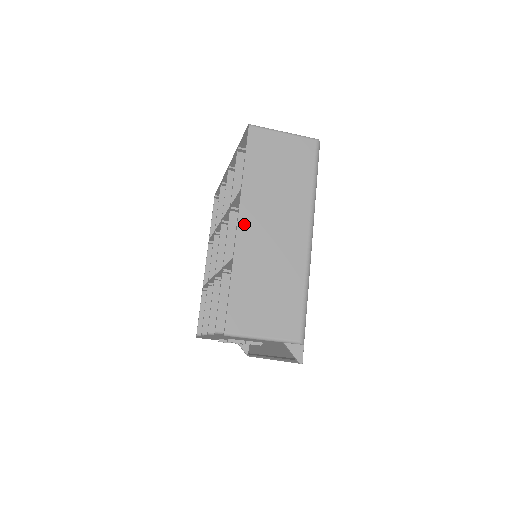
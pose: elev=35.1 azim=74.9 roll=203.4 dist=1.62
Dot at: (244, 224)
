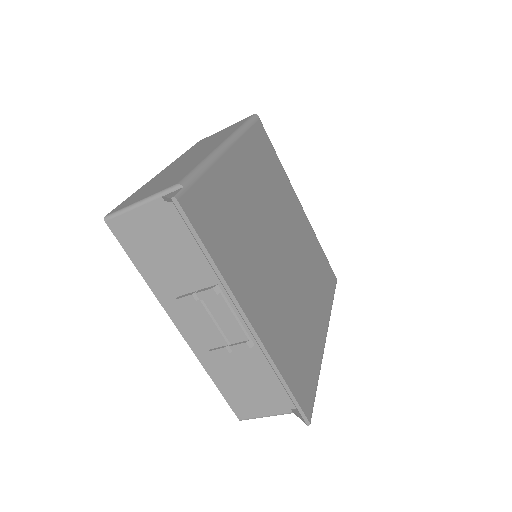
Dot at: occluded
